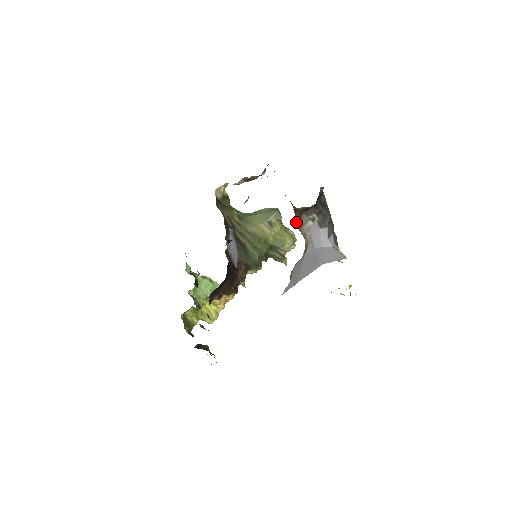
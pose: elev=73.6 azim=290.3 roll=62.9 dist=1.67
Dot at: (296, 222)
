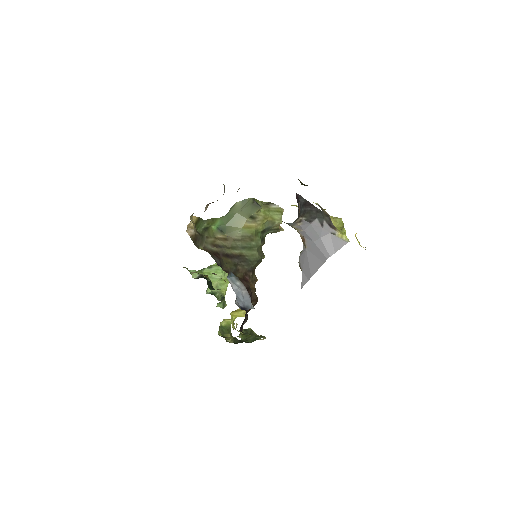
Dot at: occluded
